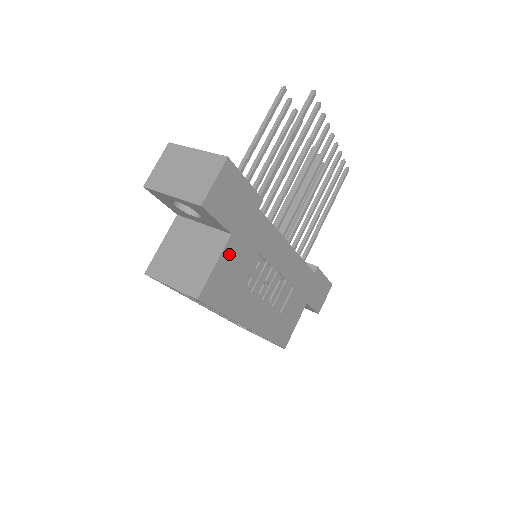
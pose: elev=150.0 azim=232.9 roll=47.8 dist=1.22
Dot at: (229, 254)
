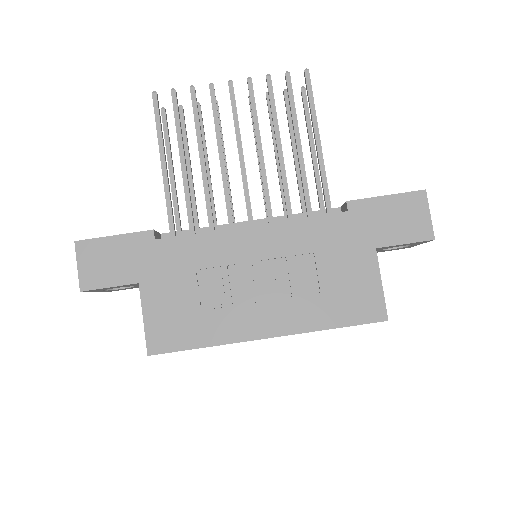
Dot at: (153, 299)
